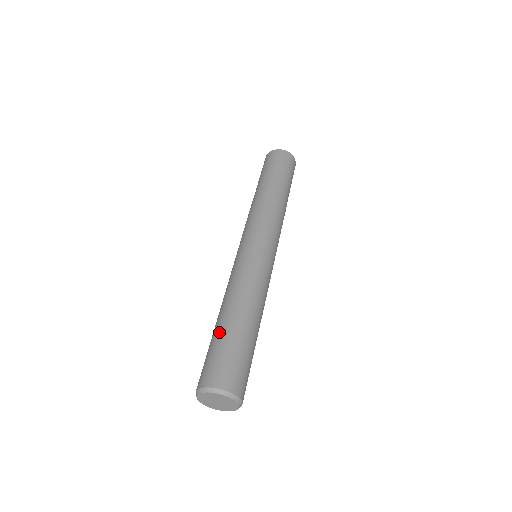
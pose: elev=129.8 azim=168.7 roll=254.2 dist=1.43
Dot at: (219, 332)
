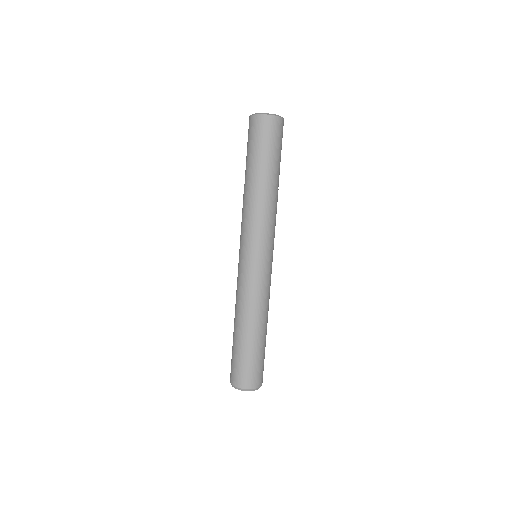
Dot at: (240, 346)
